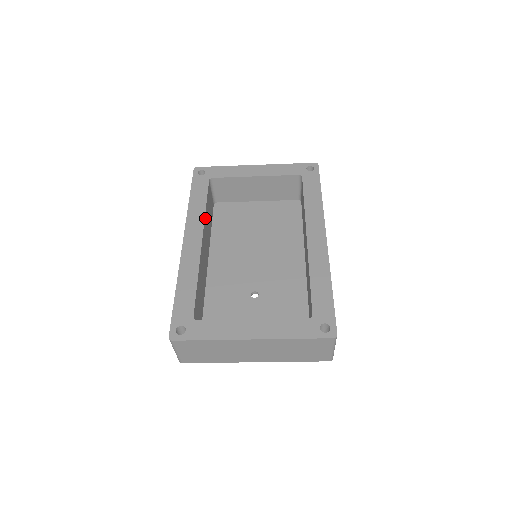
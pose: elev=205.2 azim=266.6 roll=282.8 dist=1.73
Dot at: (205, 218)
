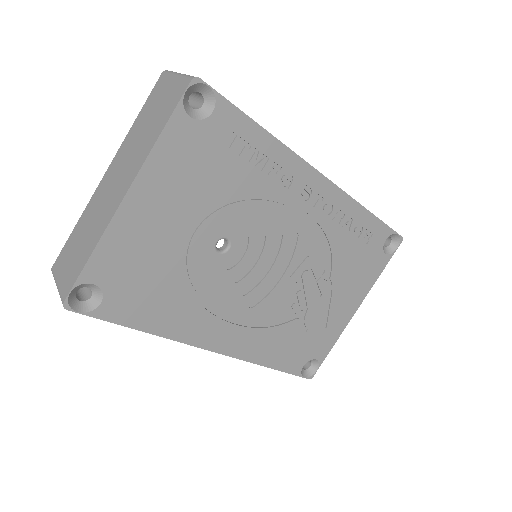
Dot at: occluded
